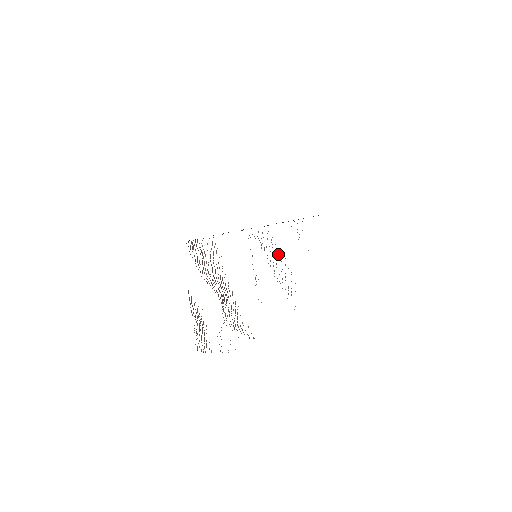
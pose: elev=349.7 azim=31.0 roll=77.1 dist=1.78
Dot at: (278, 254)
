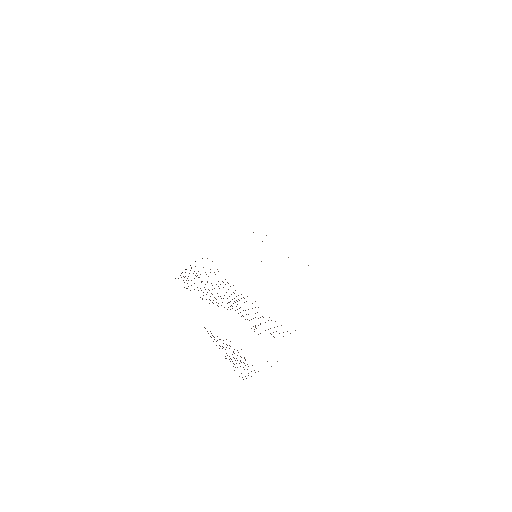
Dot at: occluded
